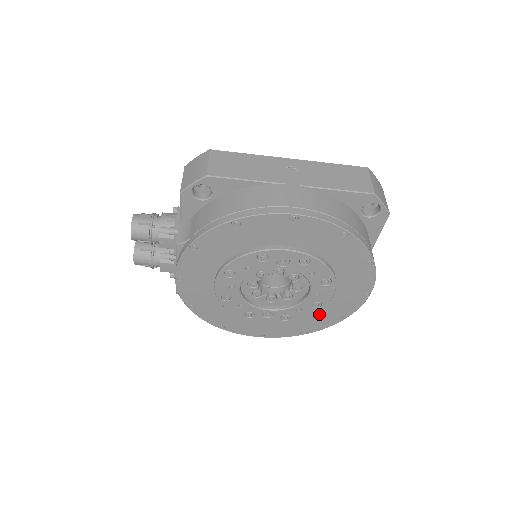
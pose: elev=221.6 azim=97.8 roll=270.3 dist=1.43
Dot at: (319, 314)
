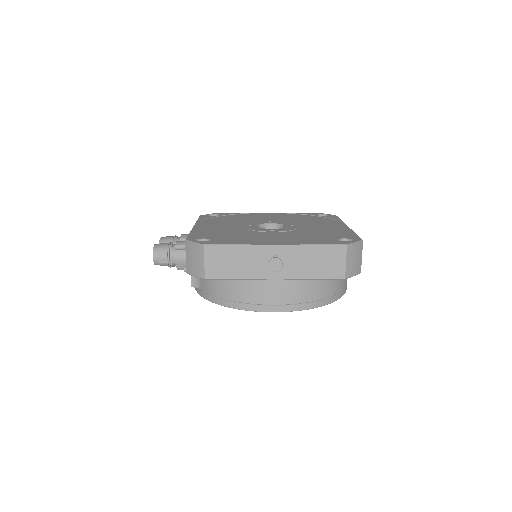
Dot at: occluded
